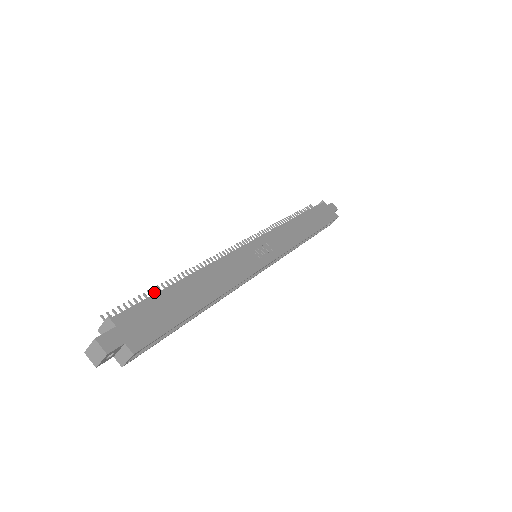
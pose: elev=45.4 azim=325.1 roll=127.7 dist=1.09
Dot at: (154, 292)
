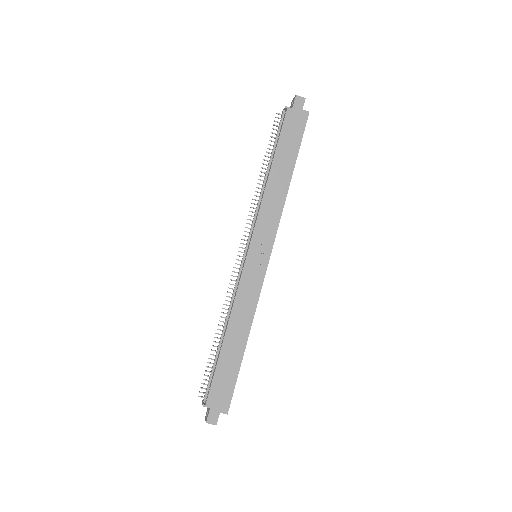
Dot at: occluded
